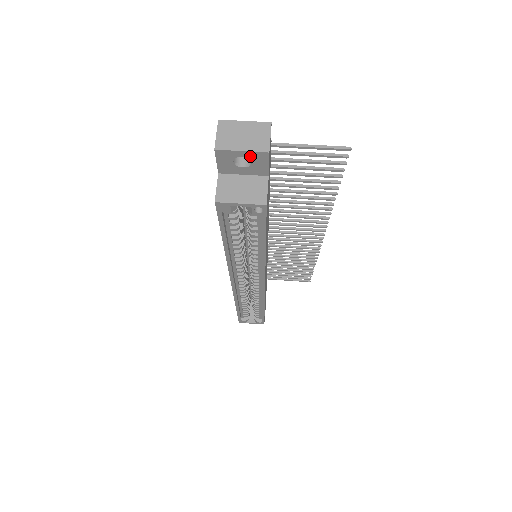
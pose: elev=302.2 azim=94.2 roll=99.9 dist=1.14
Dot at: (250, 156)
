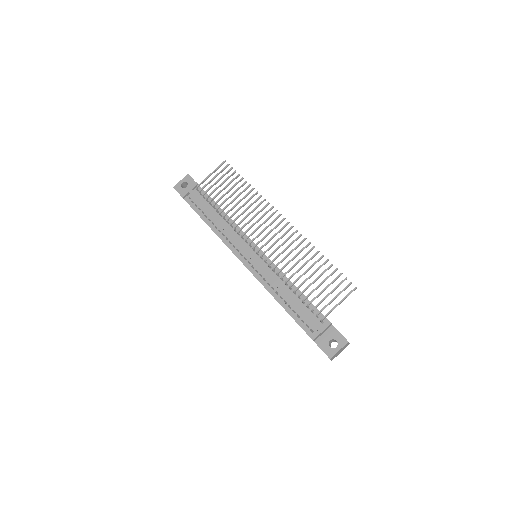
Dot at: occluded
